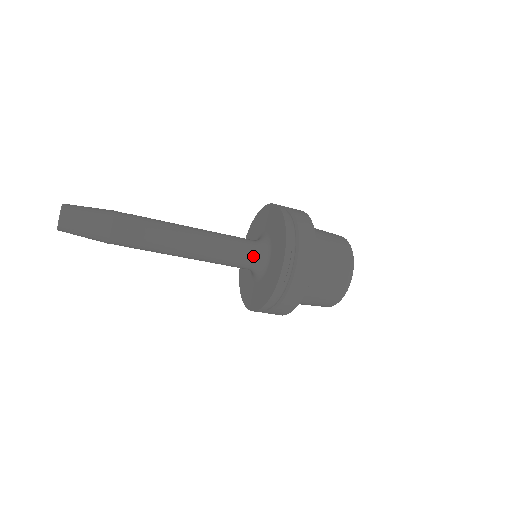
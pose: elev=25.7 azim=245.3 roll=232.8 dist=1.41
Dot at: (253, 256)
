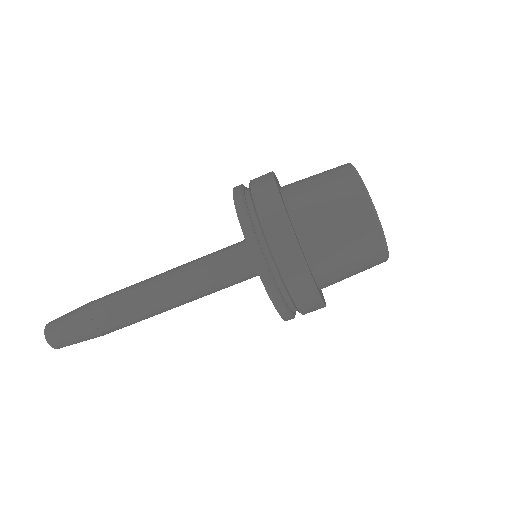
Dot at: (241, 259)
